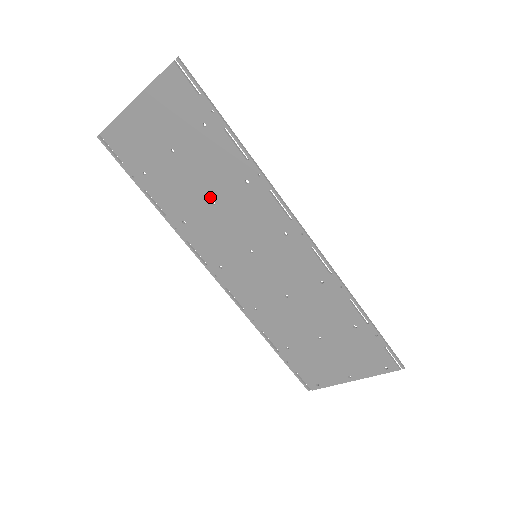
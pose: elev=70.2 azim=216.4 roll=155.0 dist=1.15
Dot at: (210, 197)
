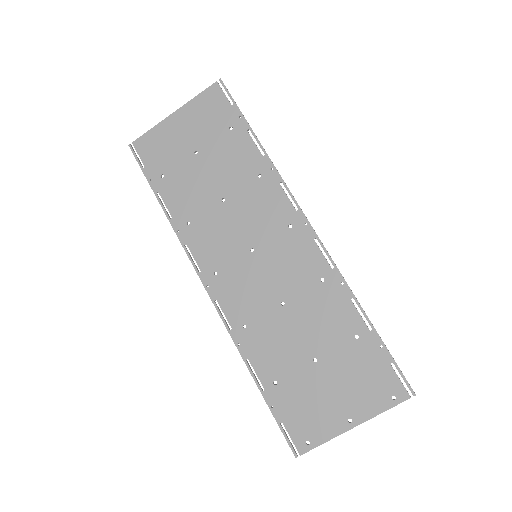
Dot at: (221, 194)
